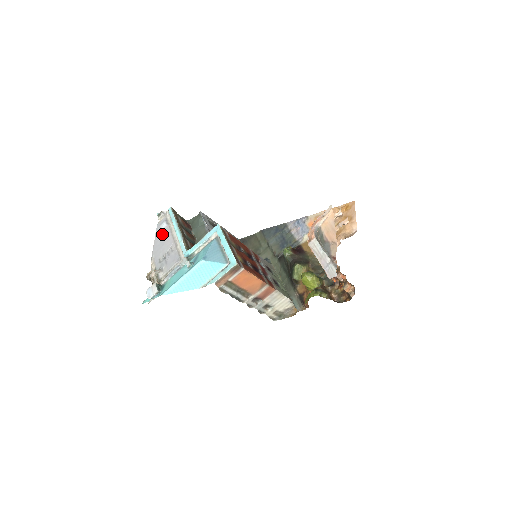
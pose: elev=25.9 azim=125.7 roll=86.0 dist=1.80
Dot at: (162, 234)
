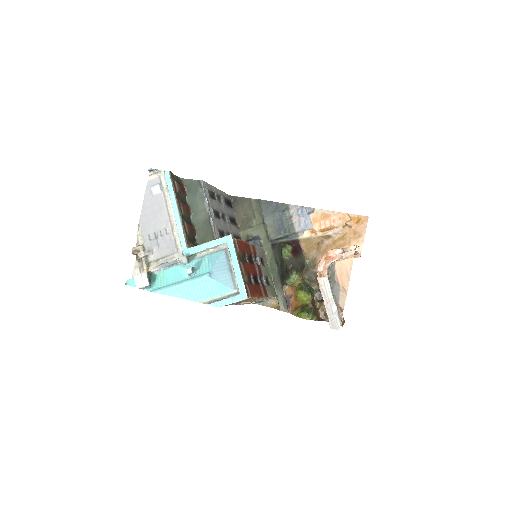
Dot at: (154, 201)
